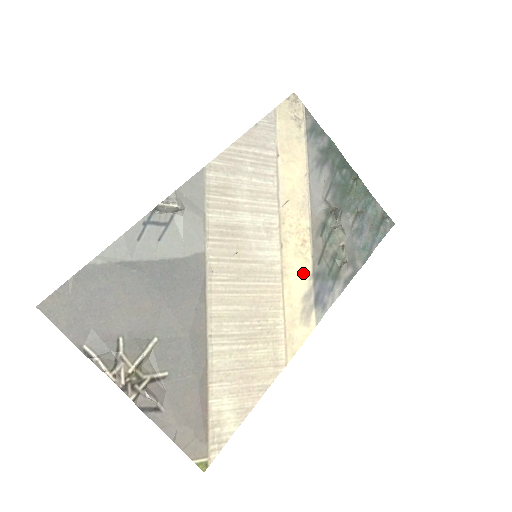
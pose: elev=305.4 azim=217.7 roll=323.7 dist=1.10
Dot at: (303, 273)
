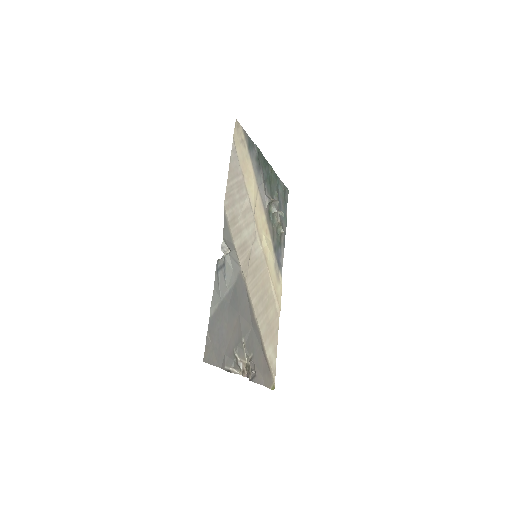
Dot at: (271, 252)
